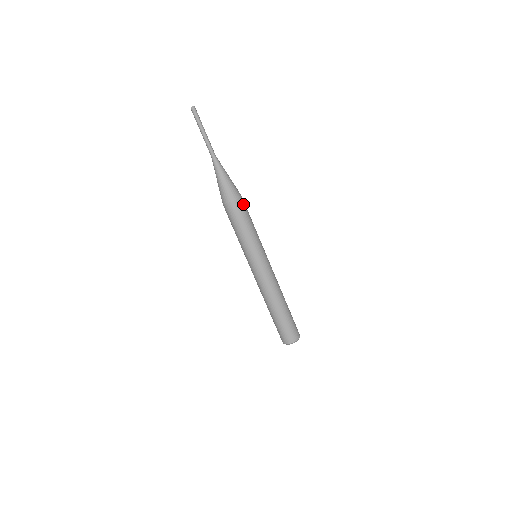
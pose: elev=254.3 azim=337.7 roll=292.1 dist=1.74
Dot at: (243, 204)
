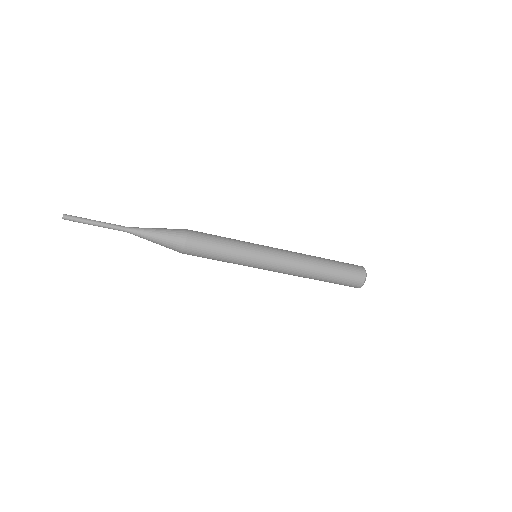
Dot at: (192, 252)
